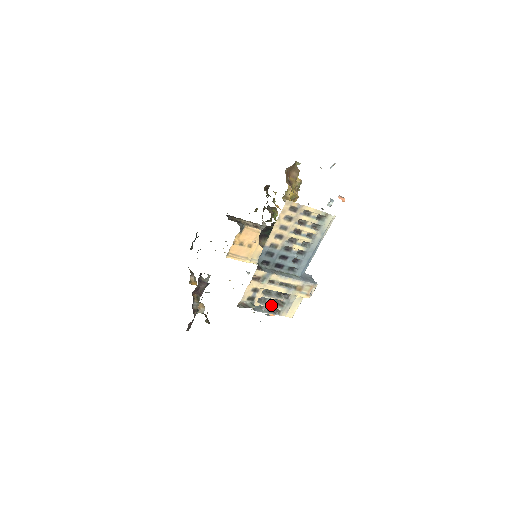
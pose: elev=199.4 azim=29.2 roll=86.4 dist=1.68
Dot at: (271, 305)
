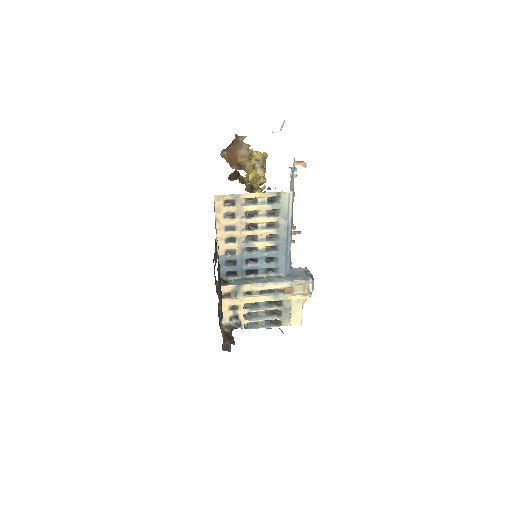
Dot at: (265, 318)
